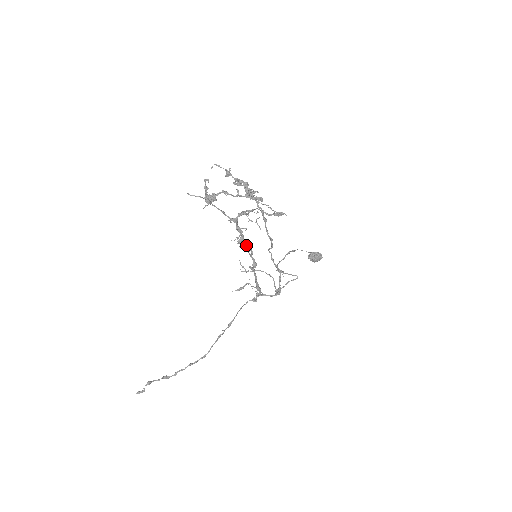
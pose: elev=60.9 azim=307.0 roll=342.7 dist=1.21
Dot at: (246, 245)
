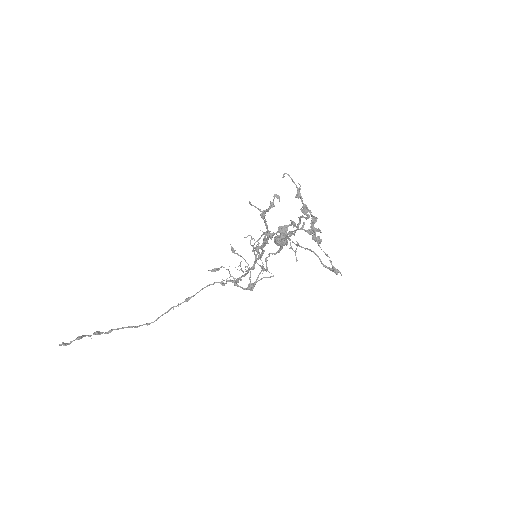
Dot at: occluded
